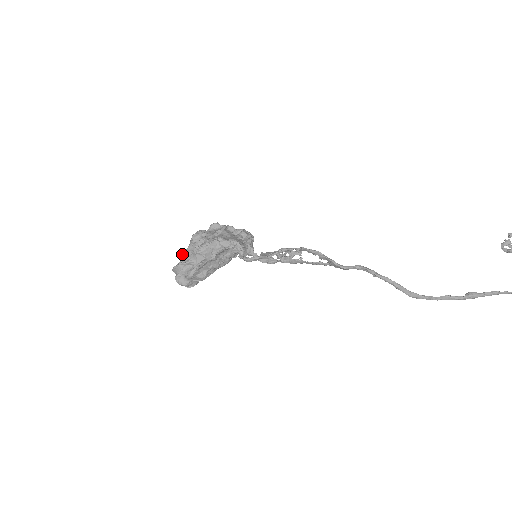
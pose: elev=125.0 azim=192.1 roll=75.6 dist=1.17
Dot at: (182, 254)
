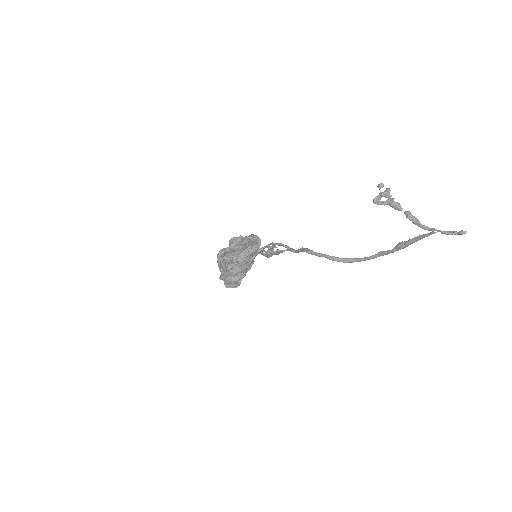
Dot at: (219, 269)
